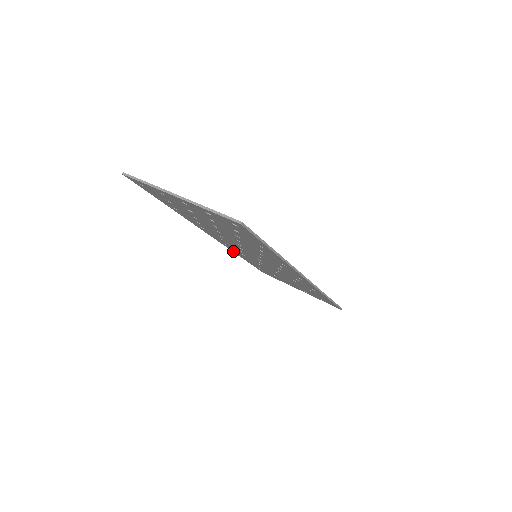
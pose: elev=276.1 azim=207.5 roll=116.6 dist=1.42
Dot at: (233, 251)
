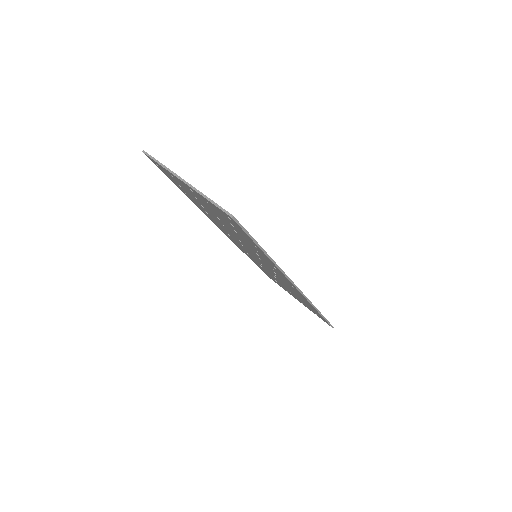
Dot at: occluded
